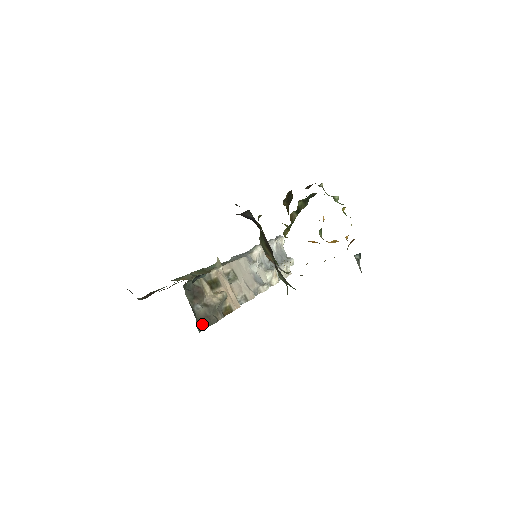
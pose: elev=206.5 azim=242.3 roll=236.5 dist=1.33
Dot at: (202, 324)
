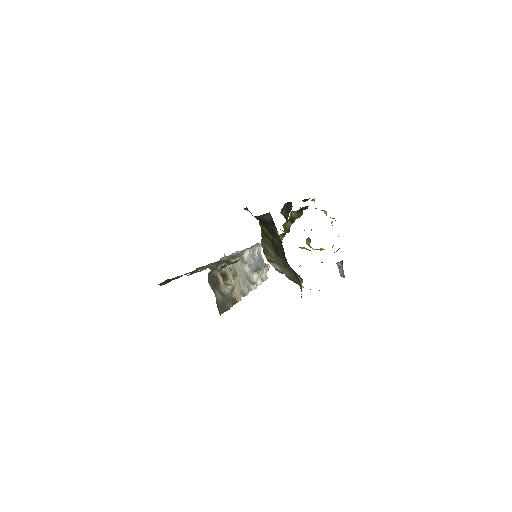
Dot at: (220, 309)
